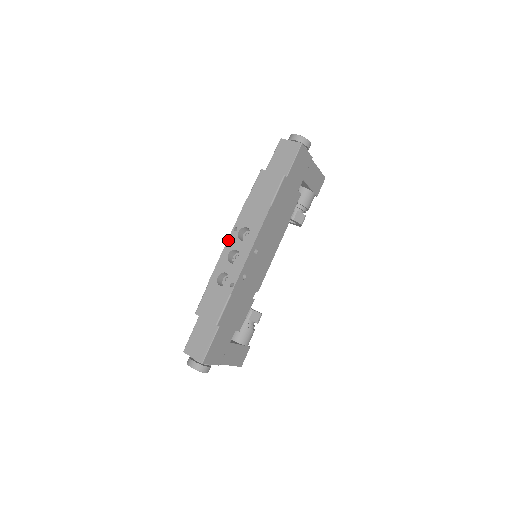
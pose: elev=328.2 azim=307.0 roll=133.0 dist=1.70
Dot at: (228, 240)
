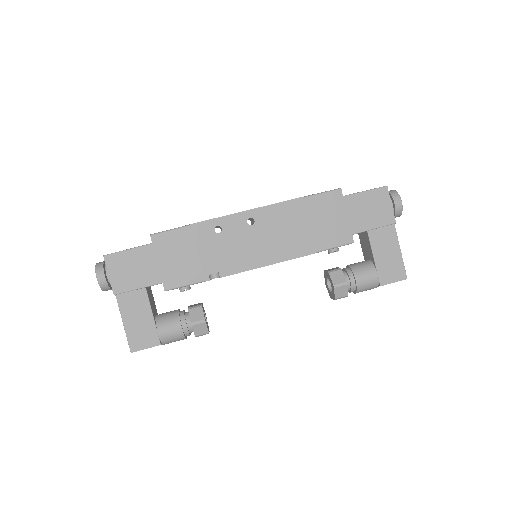
Dot at: occluded
